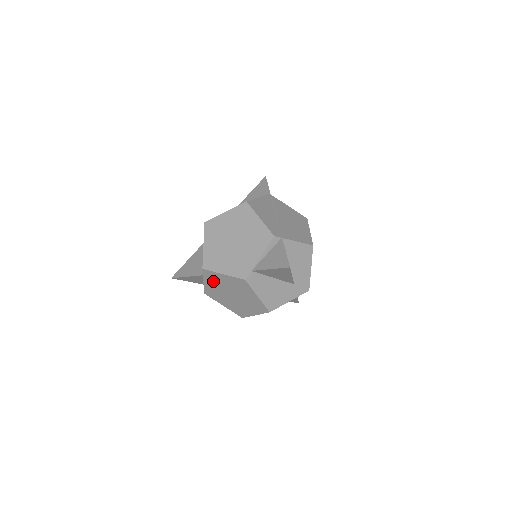
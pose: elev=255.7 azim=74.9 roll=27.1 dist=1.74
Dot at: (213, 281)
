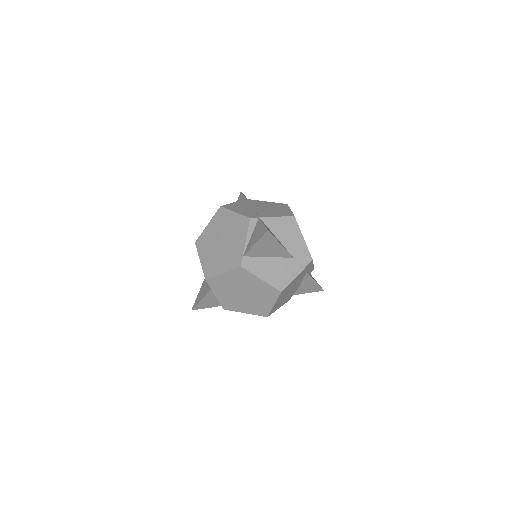
Dot at: (221, 288)
